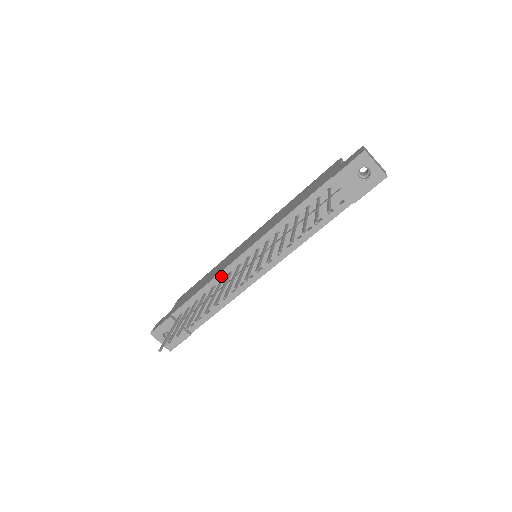
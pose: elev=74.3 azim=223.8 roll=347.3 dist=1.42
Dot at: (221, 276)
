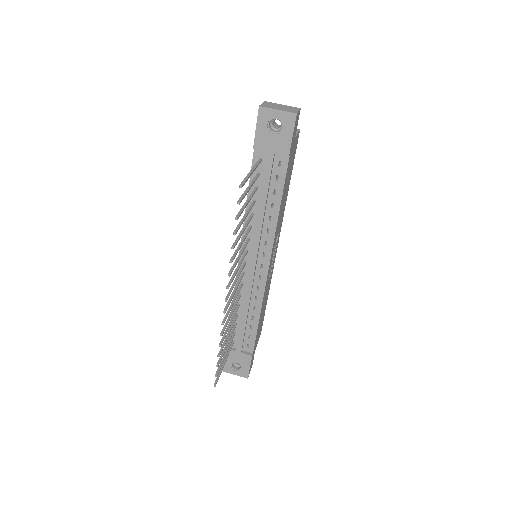
Dot at: occluded
